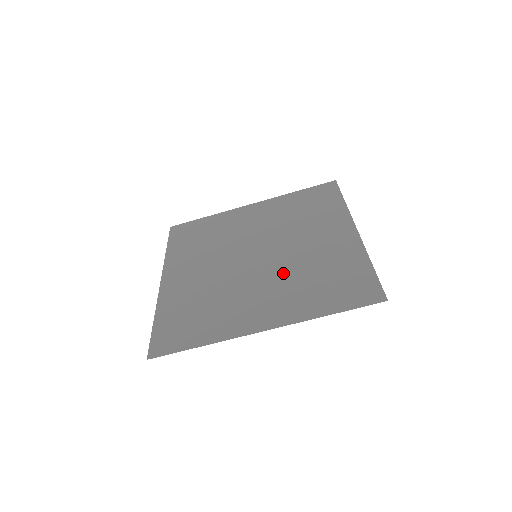
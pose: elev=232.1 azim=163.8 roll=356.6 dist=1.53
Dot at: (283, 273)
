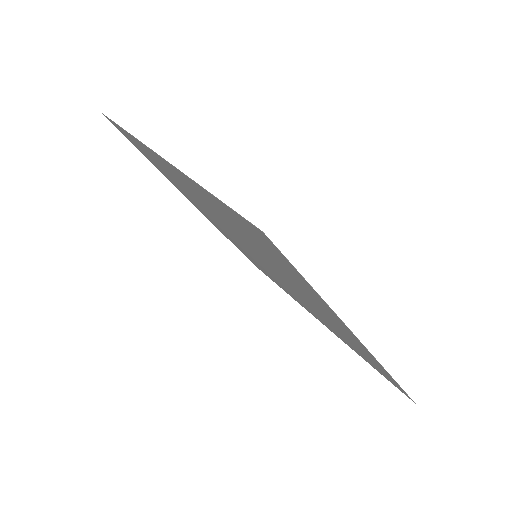
Dot at: occluded
